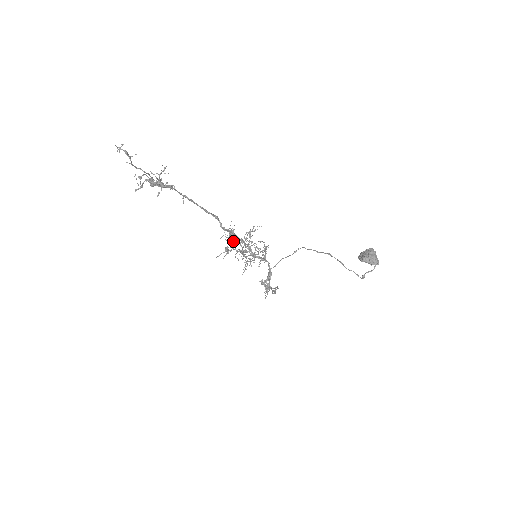
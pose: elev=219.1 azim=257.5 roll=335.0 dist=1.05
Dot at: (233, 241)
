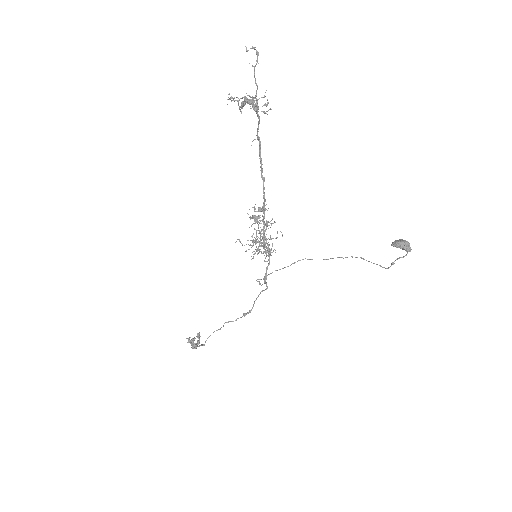
Dot at: occluded
